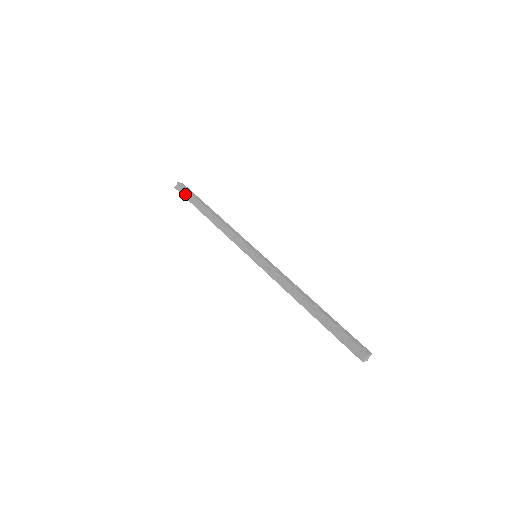
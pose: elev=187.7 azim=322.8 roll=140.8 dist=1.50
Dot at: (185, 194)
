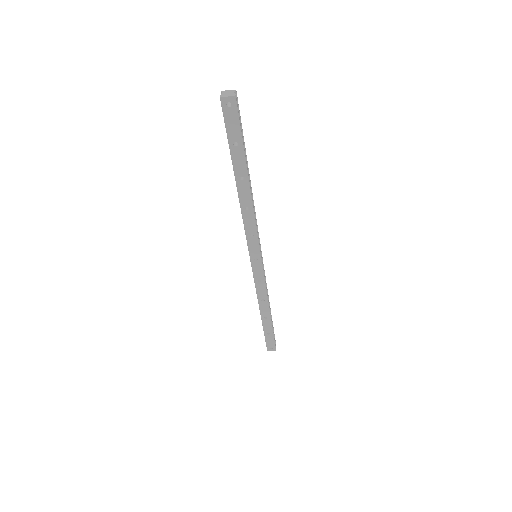
Dot at: (265, 338)
